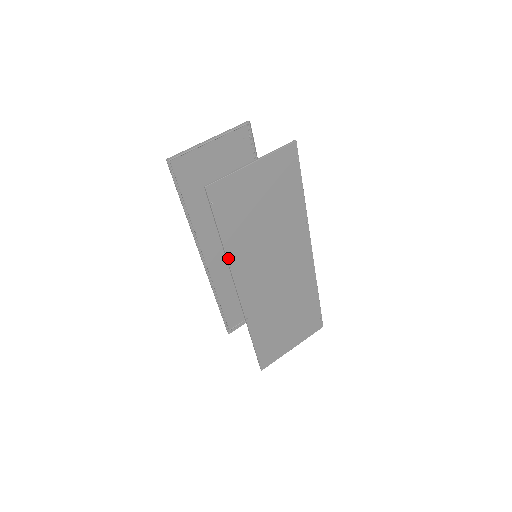
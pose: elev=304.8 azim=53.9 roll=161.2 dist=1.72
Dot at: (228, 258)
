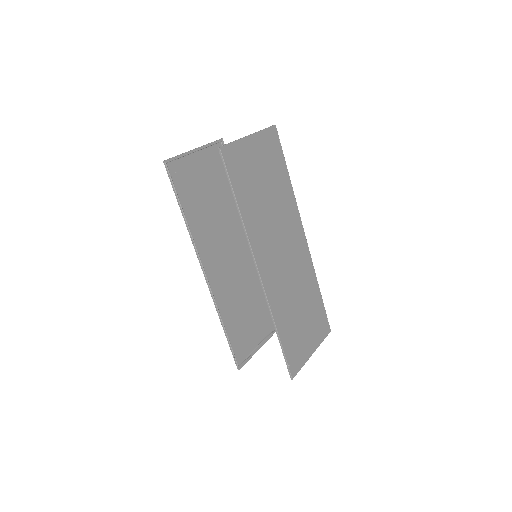
Dot at: (245, 228)
